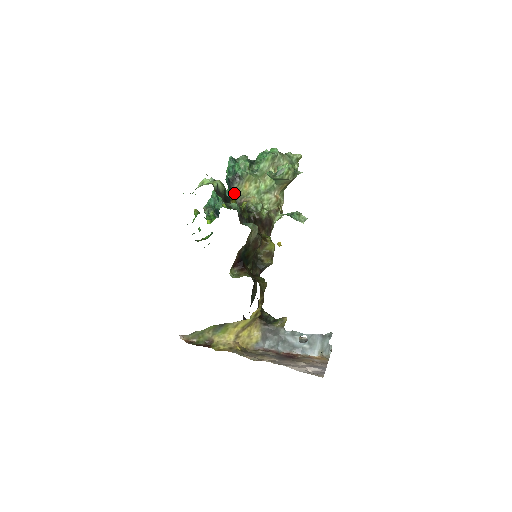
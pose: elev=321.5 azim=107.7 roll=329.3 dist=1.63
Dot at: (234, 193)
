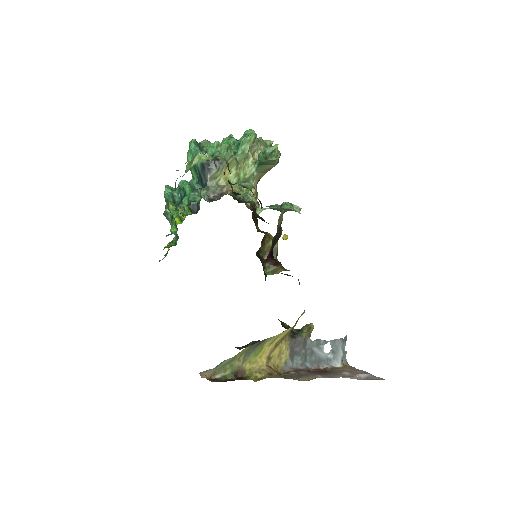
Dot at: (210, 182)
